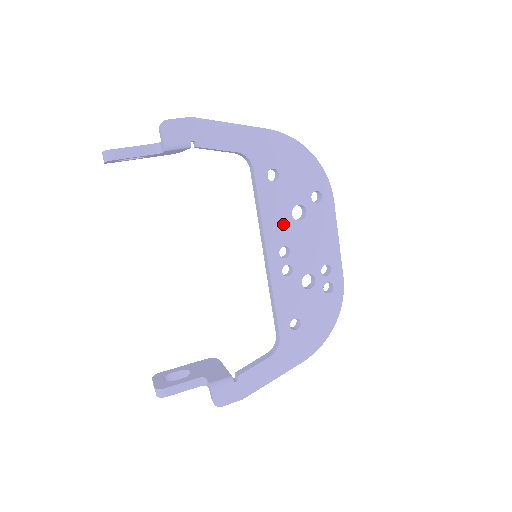
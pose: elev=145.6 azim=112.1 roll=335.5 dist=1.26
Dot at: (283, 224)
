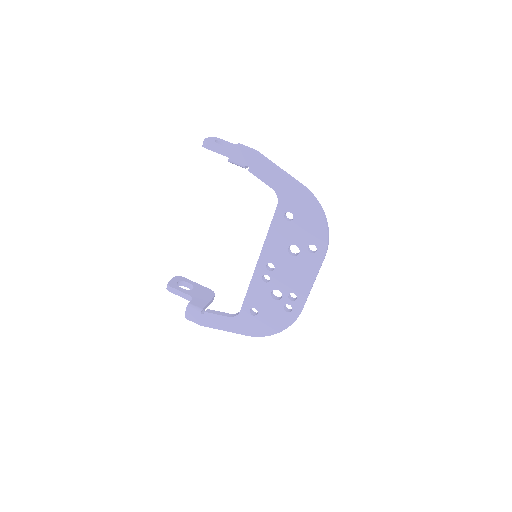
Dot at: (279, 250)
